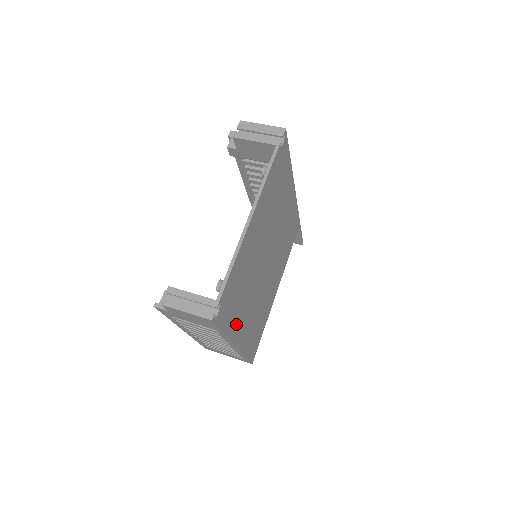
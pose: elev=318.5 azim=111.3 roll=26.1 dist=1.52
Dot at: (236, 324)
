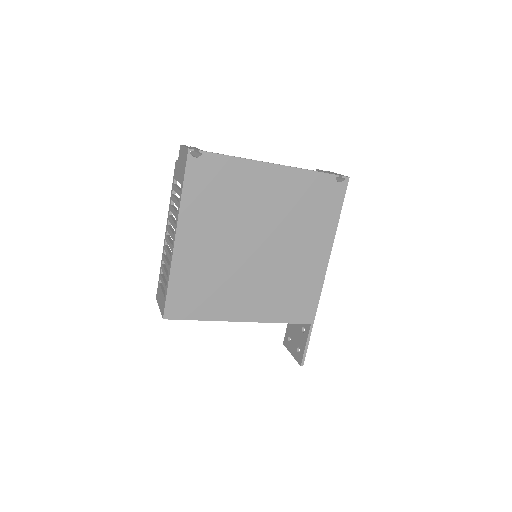
Dot at: (193, 216)
